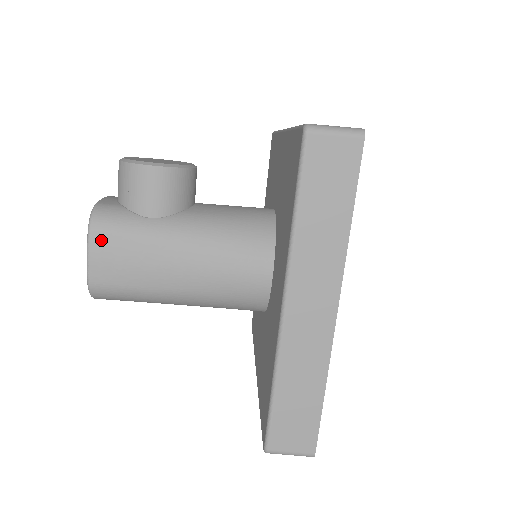
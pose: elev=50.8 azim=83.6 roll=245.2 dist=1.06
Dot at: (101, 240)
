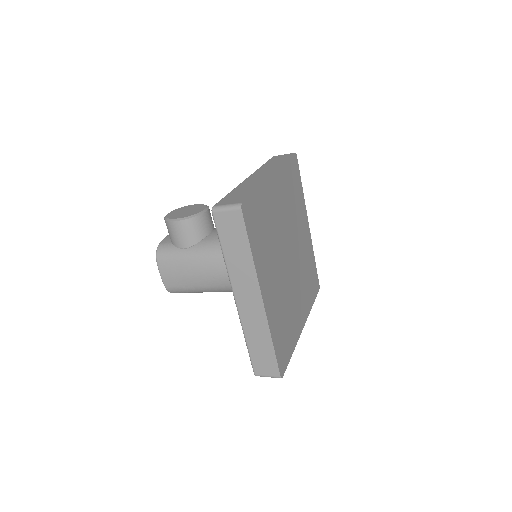
Dot at: (163, 265)
